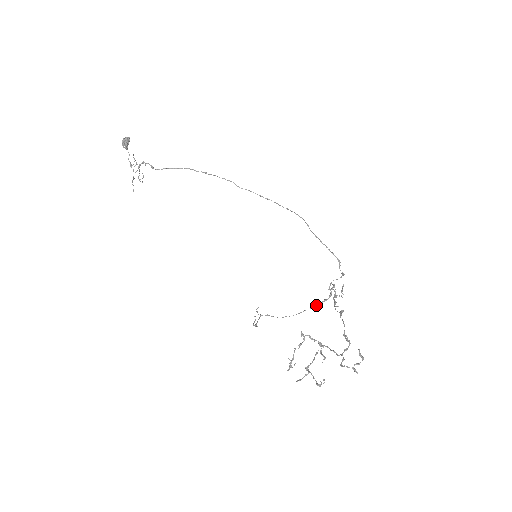
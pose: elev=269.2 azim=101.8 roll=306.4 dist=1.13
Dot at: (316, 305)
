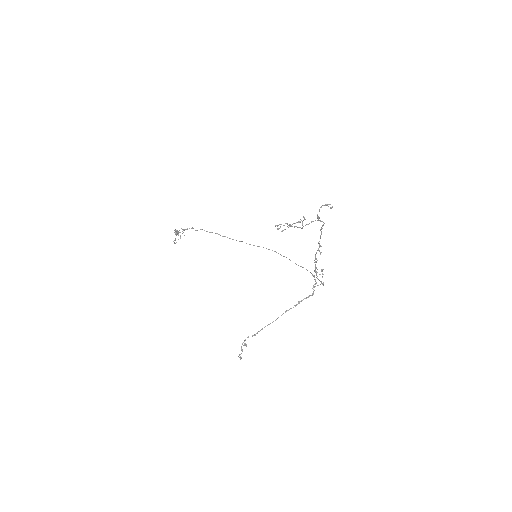
Dot at: (301, 300)
